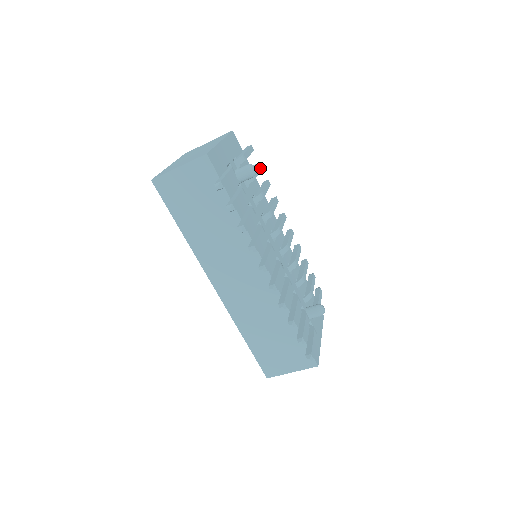
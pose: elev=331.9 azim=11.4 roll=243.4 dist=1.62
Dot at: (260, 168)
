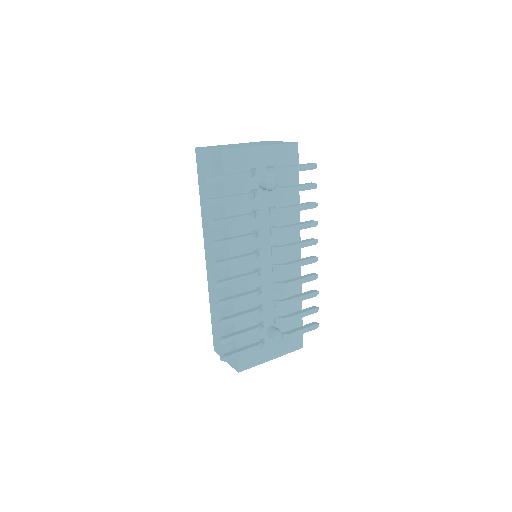
Dot at: (309, 188)
